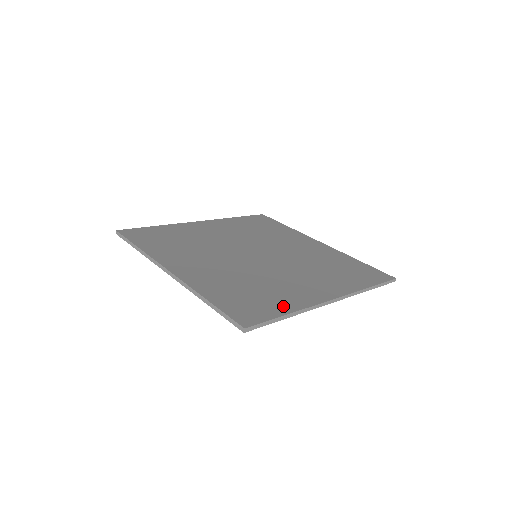
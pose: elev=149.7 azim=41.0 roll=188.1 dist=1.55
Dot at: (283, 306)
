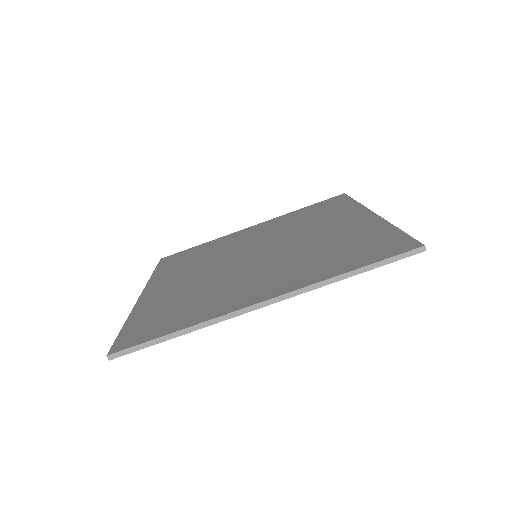
Dot at: (184, 321)
